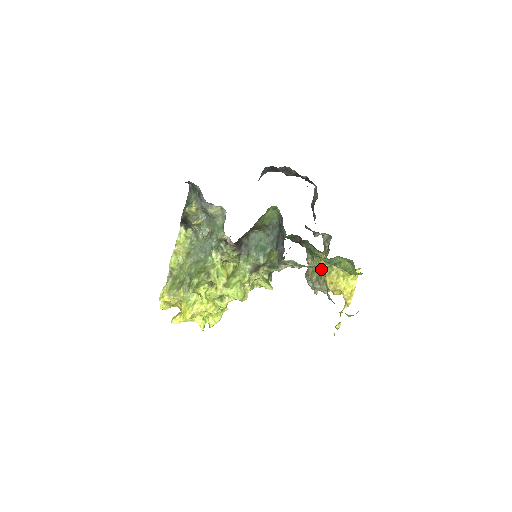
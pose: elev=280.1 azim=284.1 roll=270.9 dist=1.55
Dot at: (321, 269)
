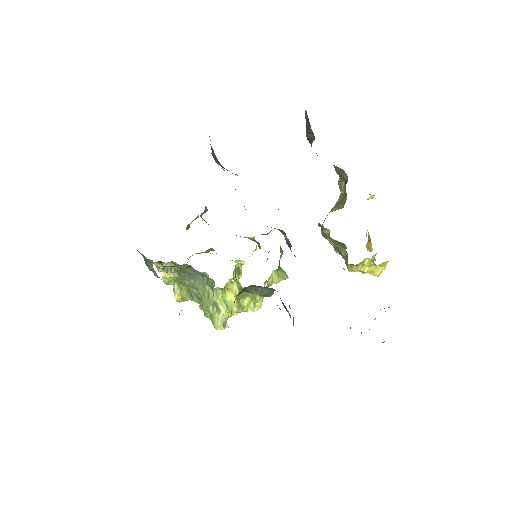
Dot at: (340, 246)
